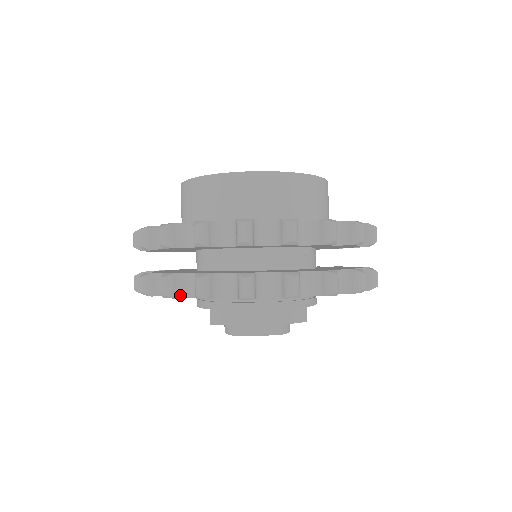
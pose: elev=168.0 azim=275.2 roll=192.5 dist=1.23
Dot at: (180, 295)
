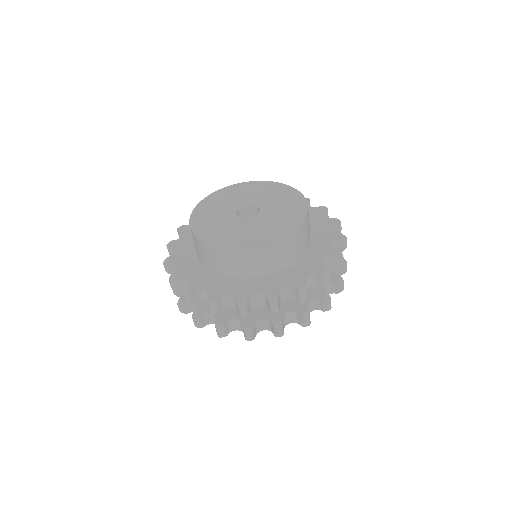
Dot at: (191, 311)
